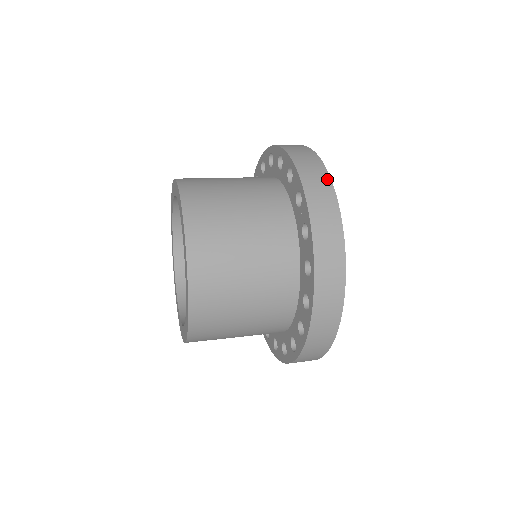
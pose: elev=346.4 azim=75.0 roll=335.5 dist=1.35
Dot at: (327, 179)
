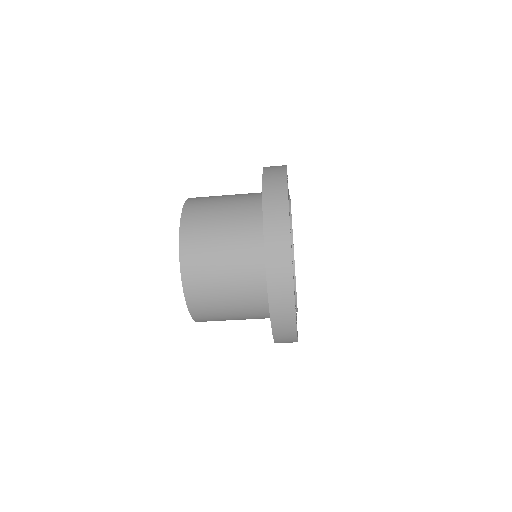
Dot at: (284, 173)
